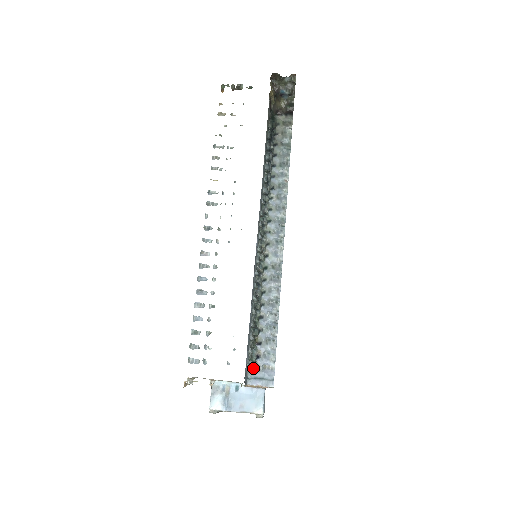
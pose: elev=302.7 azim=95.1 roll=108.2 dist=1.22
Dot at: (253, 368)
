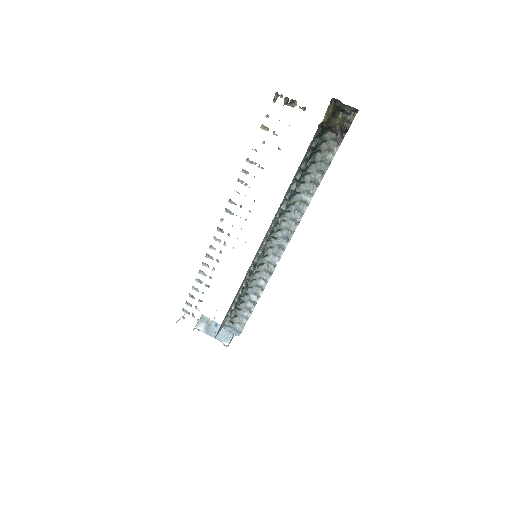
Dot at: (230, 321)
